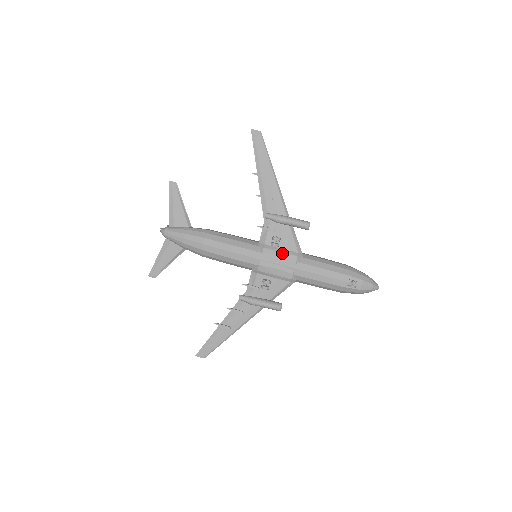
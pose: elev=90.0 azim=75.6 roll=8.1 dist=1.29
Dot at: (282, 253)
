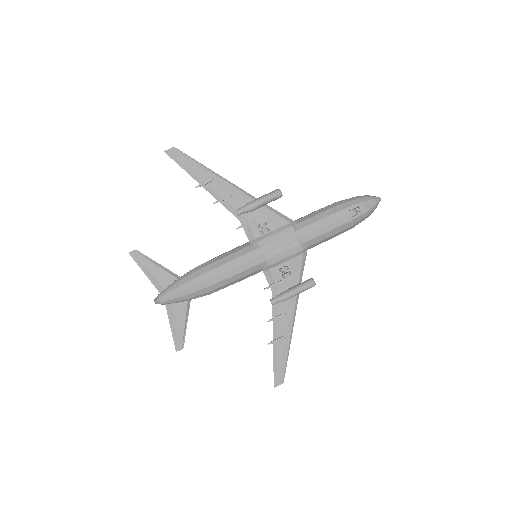
Dot at: (277, 234)
